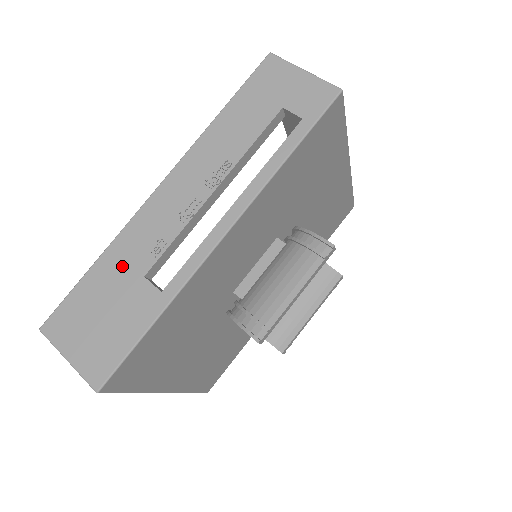
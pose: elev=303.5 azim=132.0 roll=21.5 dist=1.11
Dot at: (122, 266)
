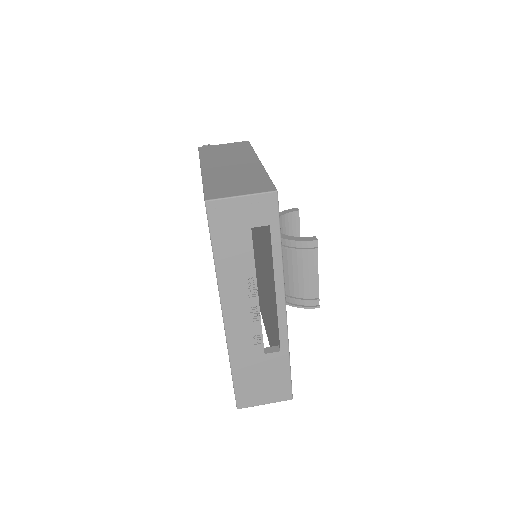
Dot at: (248, 360)
